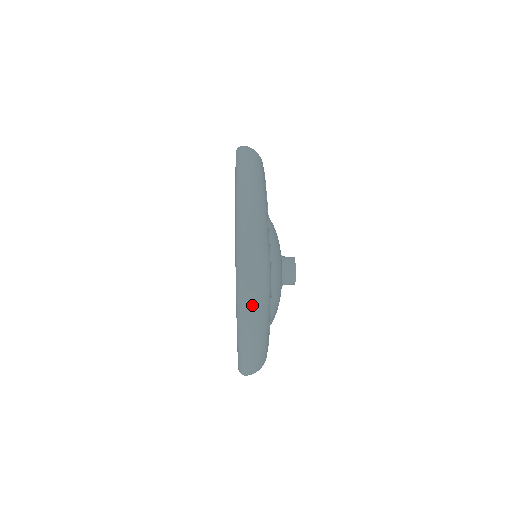
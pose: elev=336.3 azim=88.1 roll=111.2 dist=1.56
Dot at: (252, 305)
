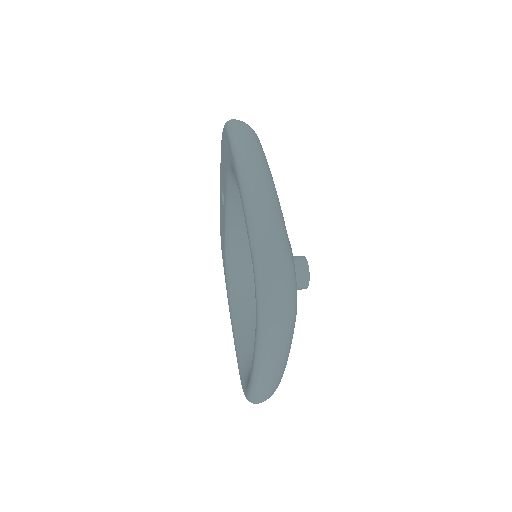
Dot at: (279, 331)
